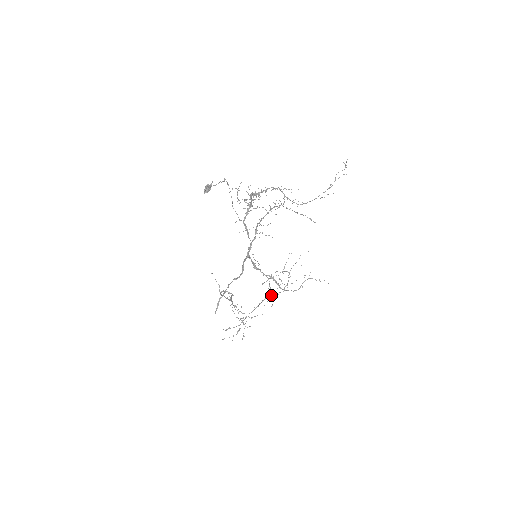
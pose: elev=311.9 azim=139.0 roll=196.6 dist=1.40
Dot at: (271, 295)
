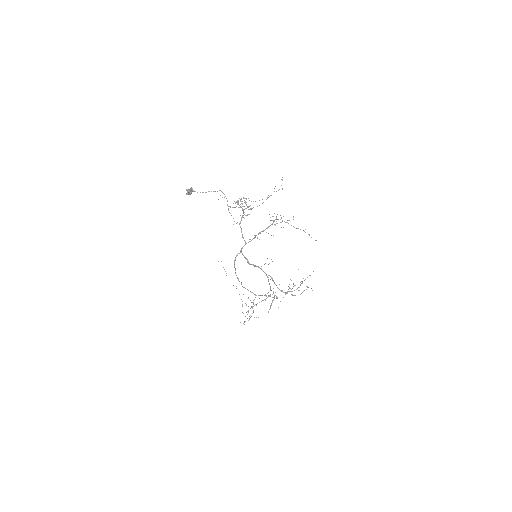
Dot at: occluded
